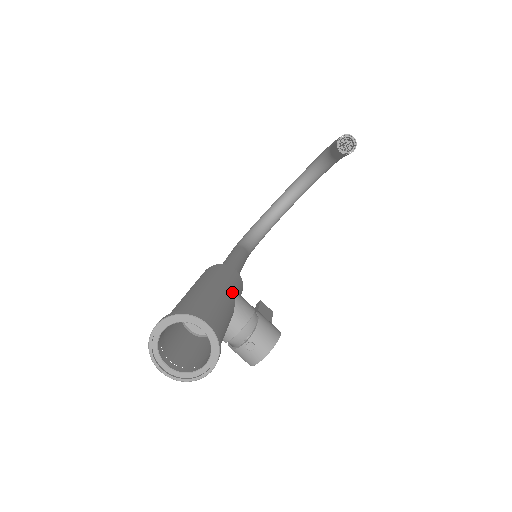
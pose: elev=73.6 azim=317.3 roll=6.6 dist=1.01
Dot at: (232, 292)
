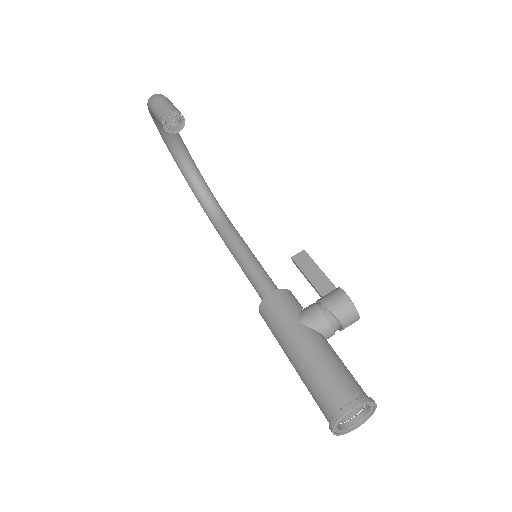
Dot at: (303, 328)
